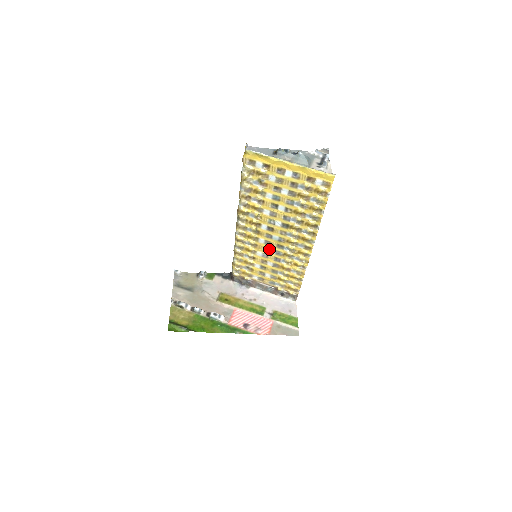
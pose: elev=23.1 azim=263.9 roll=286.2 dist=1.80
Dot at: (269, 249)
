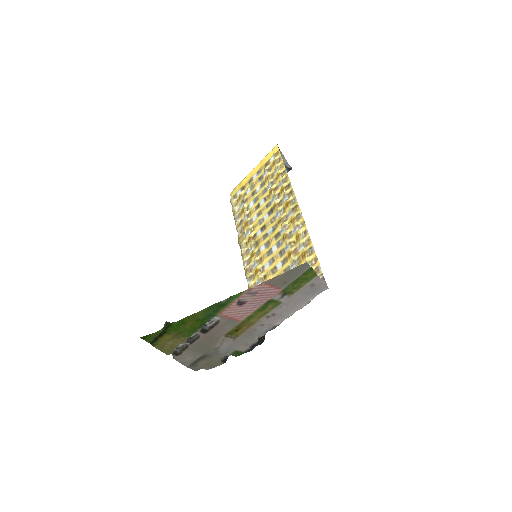
Dot at: (271, 250)
